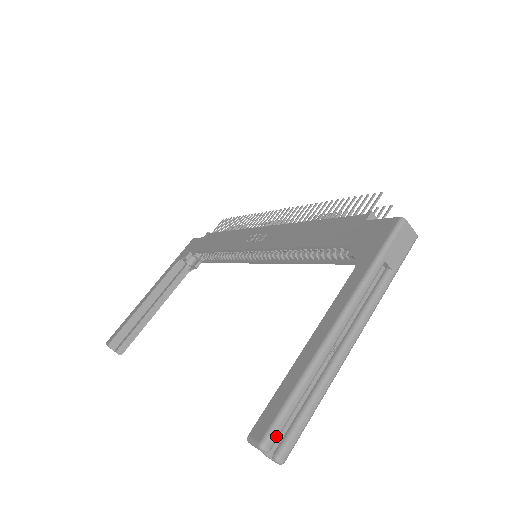
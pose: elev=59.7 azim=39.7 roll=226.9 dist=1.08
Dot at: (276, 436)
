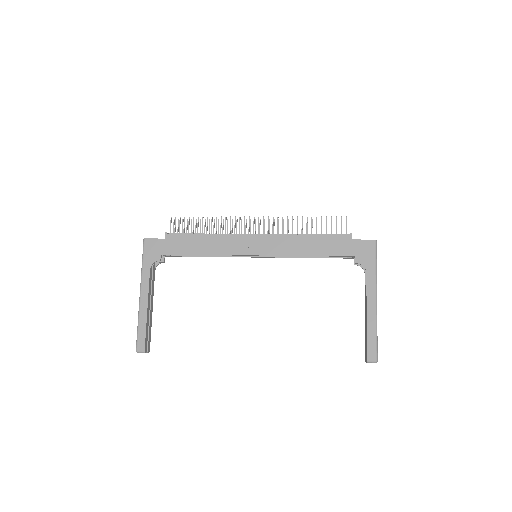
Dot at: (377, 355)
